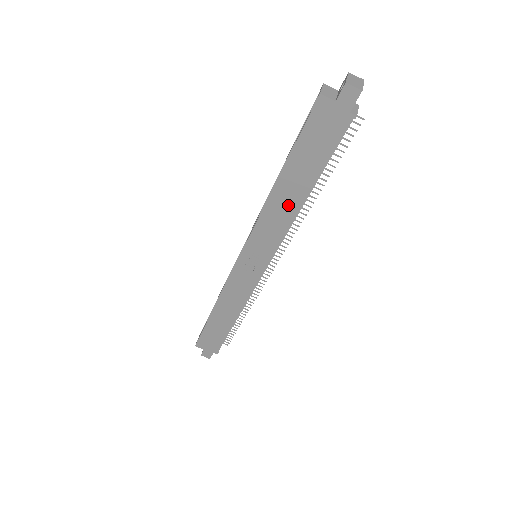
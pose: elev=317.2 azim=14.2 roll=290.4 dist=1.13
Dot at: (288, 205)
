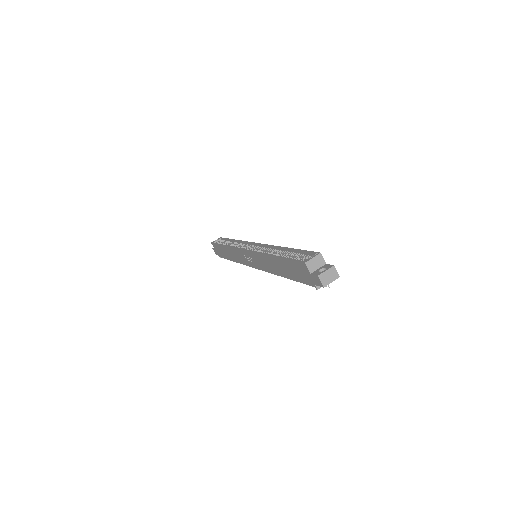
Dot at: (274, 268)
